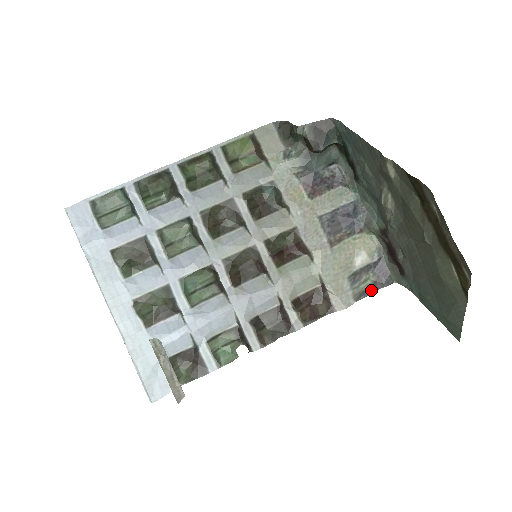
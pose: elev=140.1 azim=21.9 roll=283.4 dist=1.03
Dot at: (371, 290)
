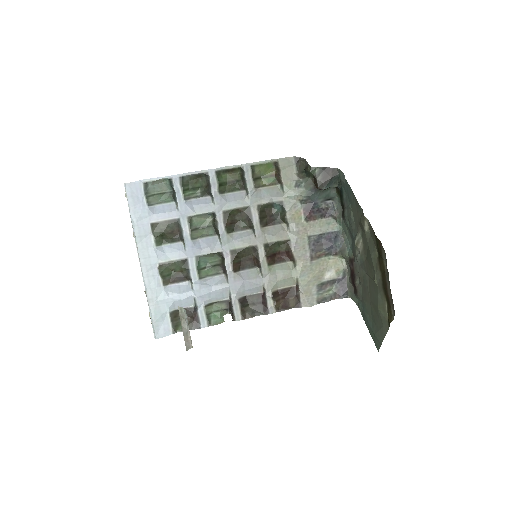
Dot at: (331, 298)
